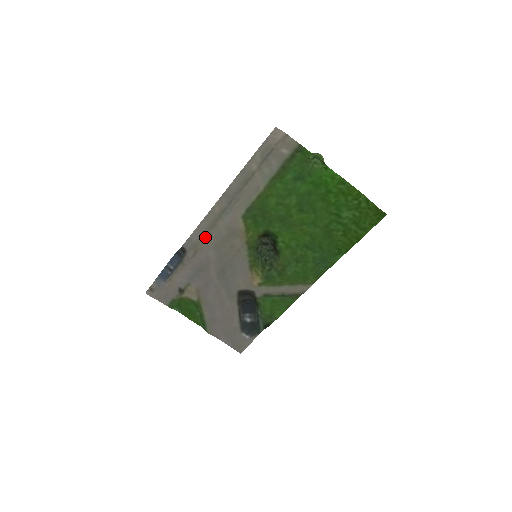
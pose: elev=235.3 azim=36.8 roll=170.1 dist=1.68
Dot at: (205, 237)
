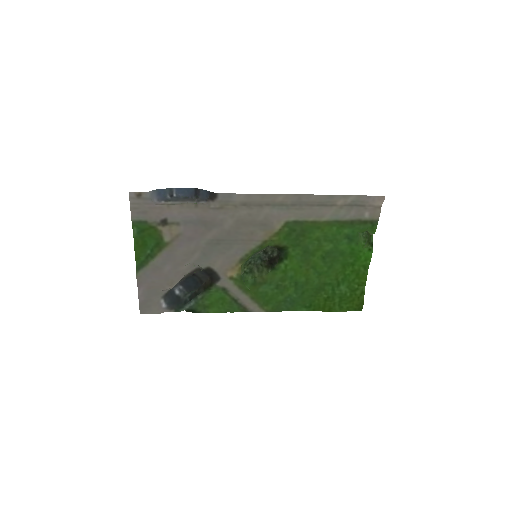
Dot at: (243, 206)
